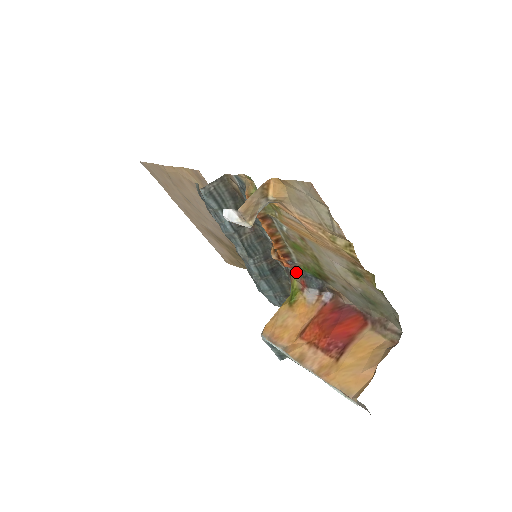
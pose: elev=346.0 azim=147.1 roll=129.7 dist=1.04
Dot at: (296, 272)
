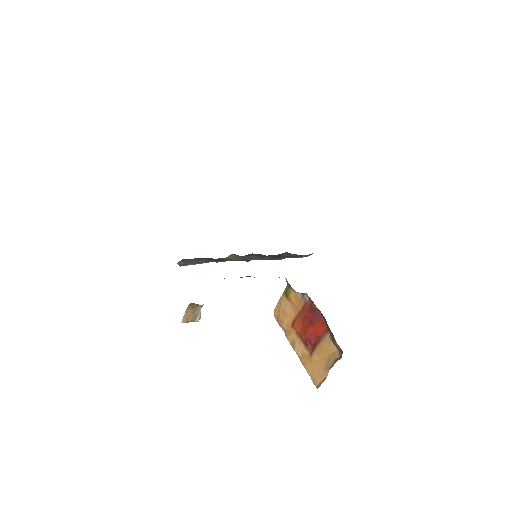
Dot at: occluded
